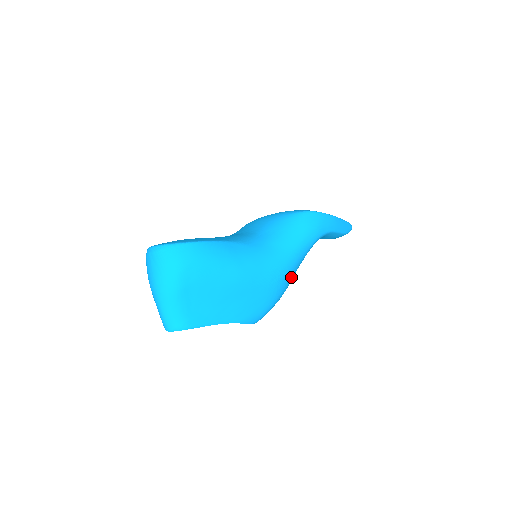
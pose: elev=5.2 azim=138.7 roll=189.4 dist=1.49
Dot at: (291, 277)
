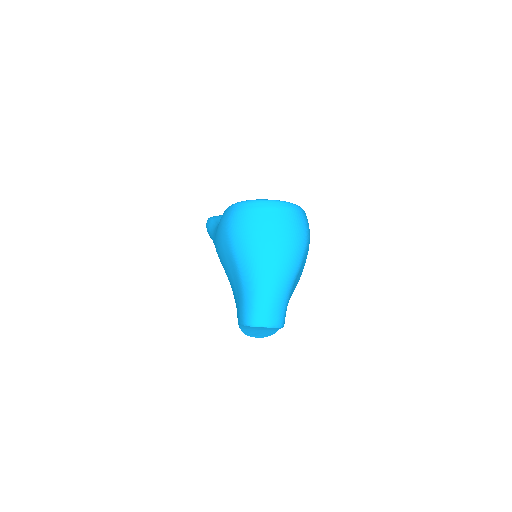
Dot at: occluded
